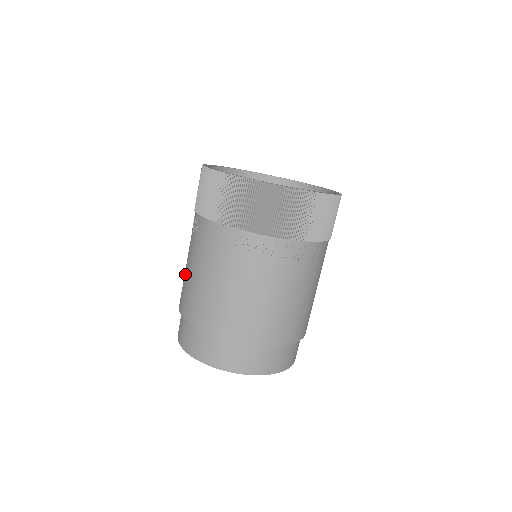
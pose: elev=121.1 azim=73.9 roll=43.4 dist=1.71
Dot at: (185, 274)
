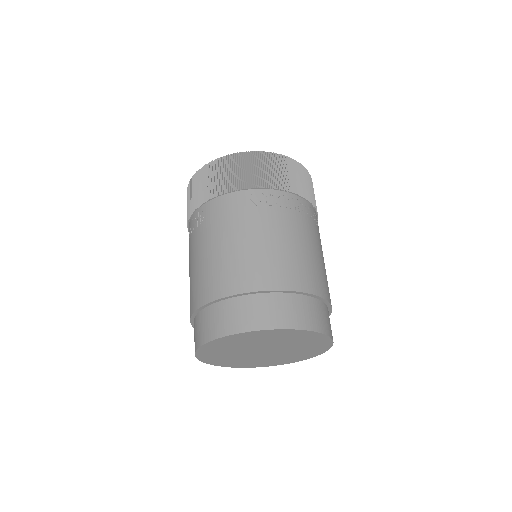
Dot at: (197, 269)
